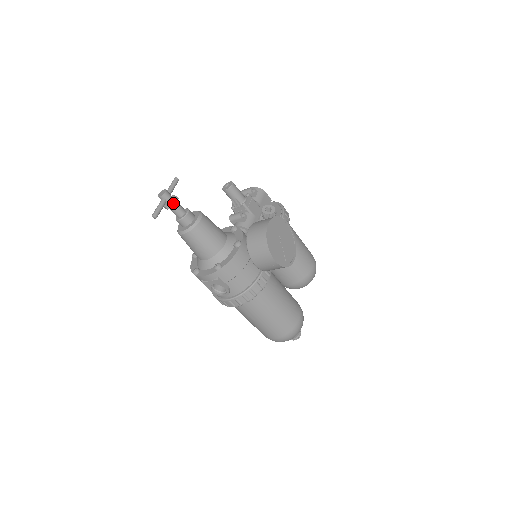
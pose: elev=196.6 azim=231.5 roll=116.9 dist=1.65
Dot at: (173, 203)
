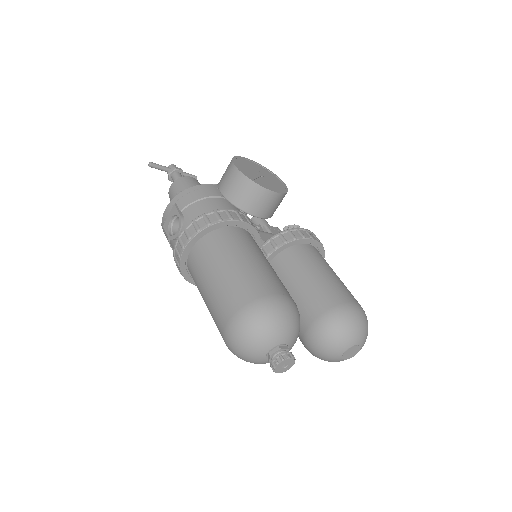
Dot at: (174, 168)
